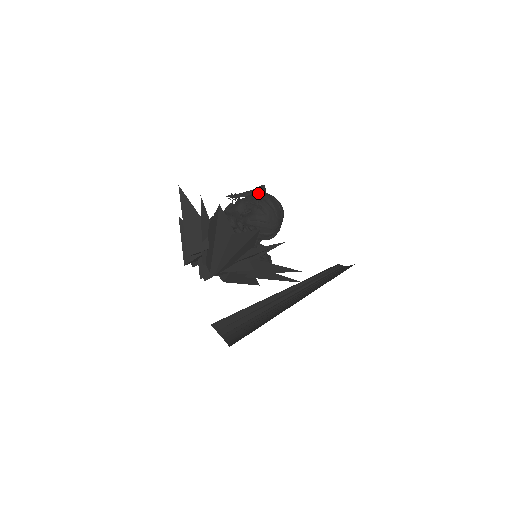
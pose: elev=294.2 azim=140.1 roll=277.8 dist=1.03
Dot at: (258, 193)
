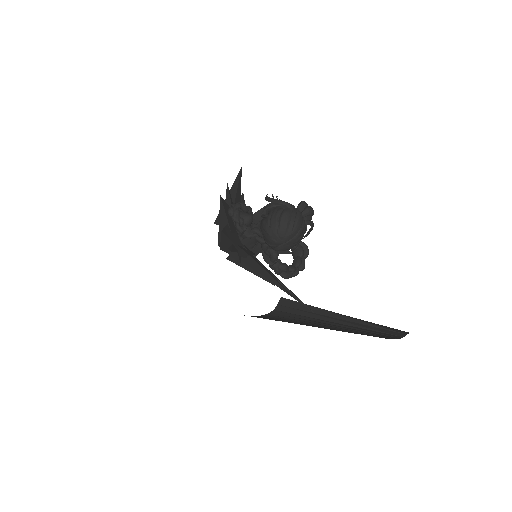
Dot at: (271, 204)
